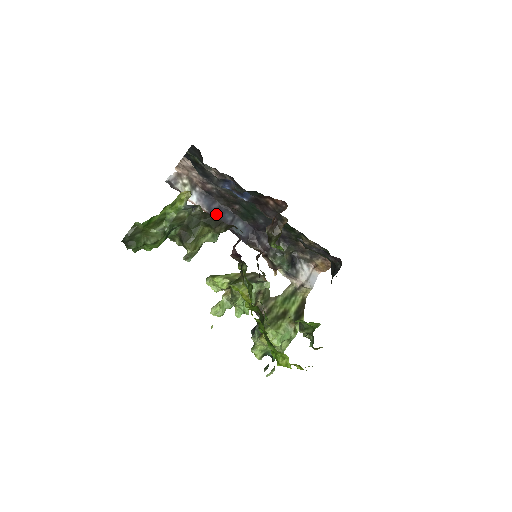
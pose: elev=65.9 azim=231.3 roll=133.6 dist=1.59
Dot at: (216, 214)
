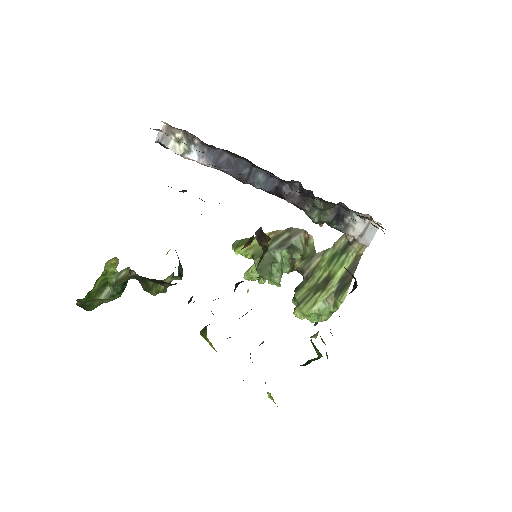
Dot at: (227, 170)
